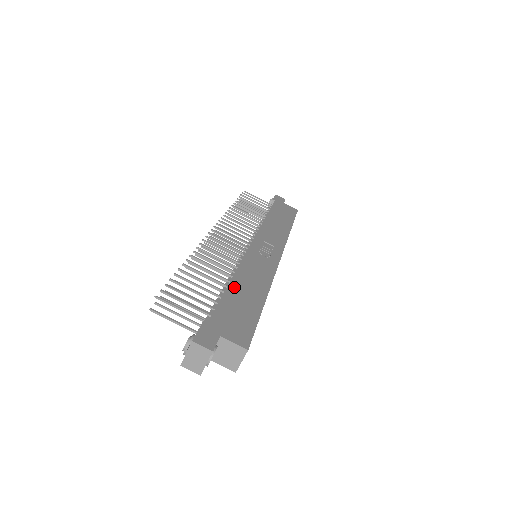
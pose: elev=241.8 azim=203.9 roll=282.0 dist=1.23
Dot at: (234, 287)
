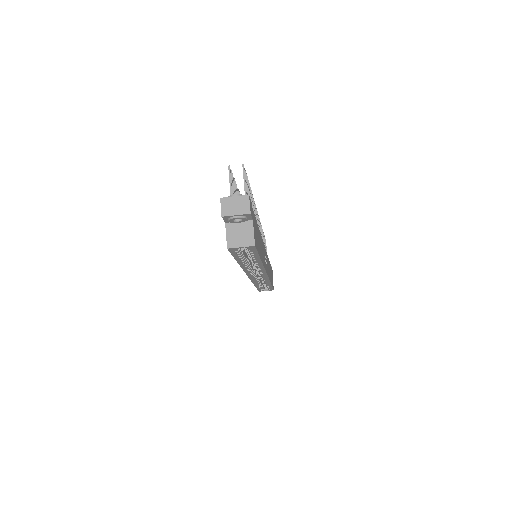
Dot at: occluded
